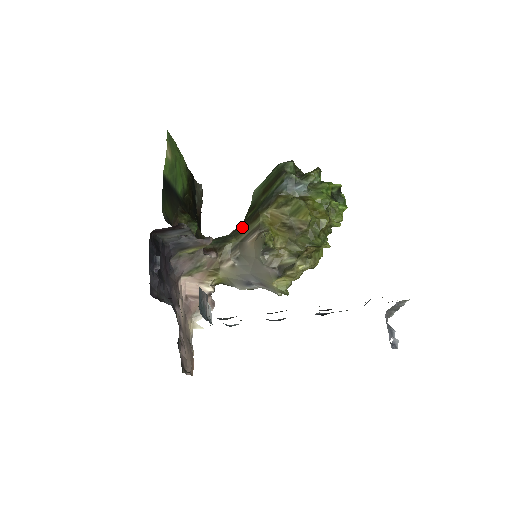
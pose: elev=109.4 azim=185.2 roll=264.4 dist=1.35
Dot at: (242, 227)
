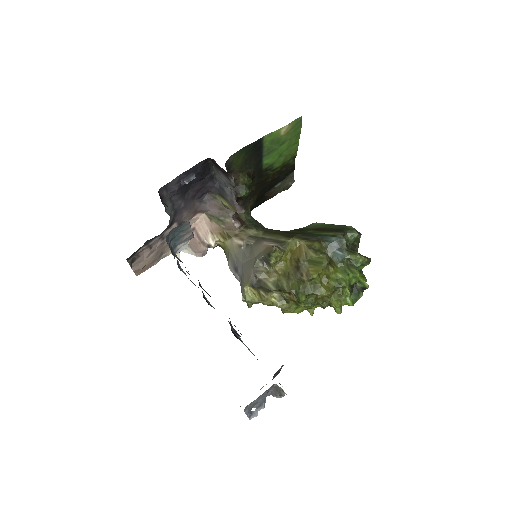
Dot at: (276, 232)
